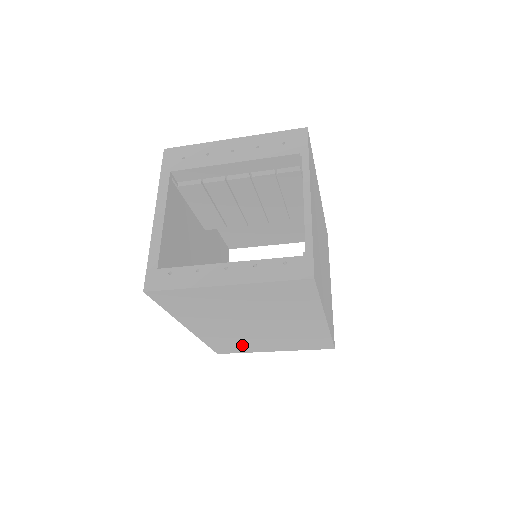
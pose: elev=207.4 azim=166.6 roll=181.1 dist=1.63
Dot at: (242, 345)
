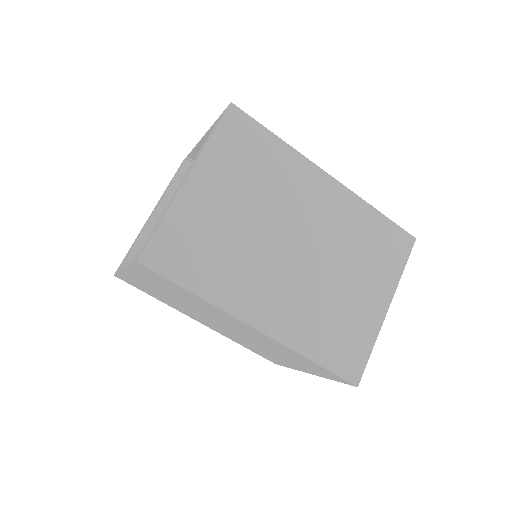
Dot at: (346, 325)
